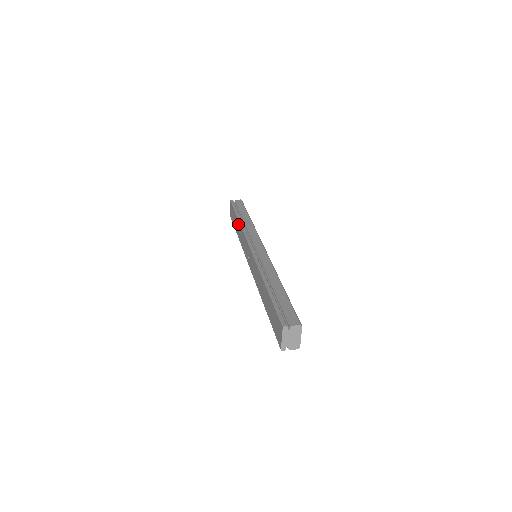
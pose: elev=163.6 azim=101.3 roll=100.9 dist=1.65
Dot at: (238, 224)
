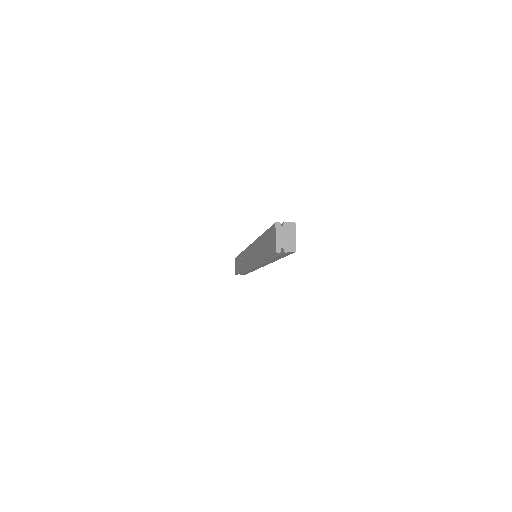
Dot at: (240, 257)
